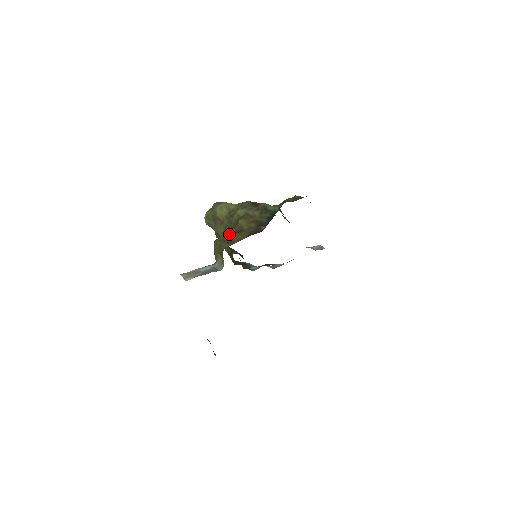
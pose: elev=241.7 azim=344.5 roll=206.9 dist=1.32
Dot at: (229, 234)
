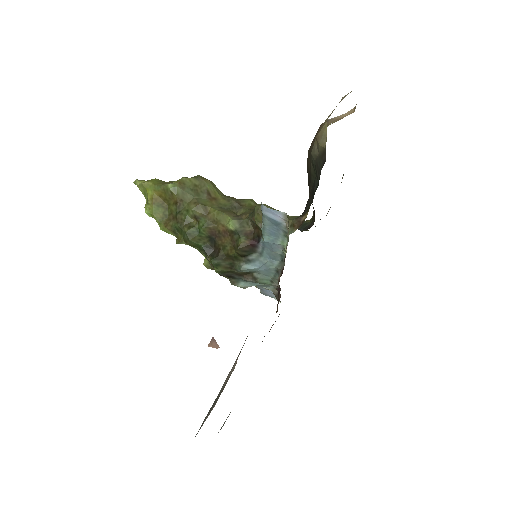
Dot at: occluded
